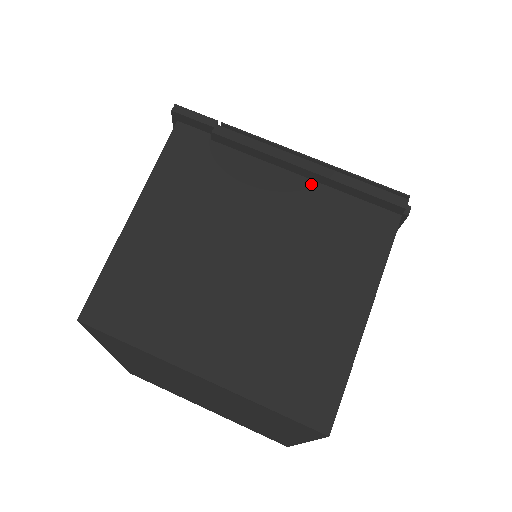
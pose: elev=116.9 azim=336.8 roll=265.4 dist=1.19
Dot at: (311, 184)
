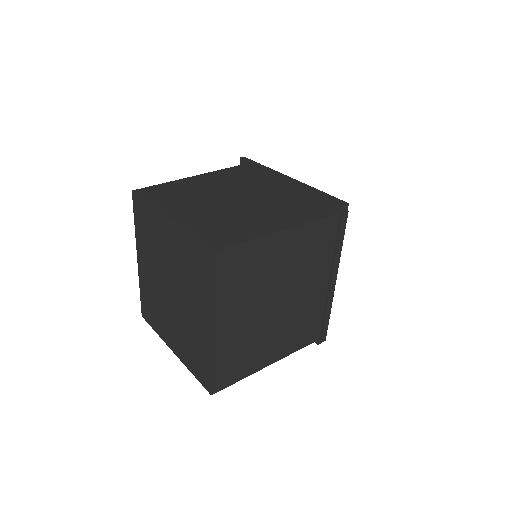
Dot at: (294, 193)
